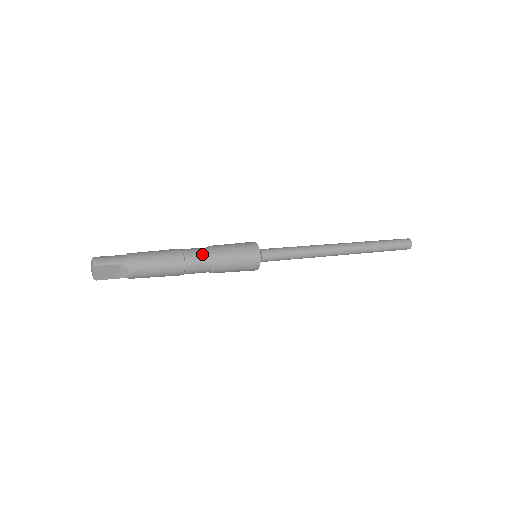
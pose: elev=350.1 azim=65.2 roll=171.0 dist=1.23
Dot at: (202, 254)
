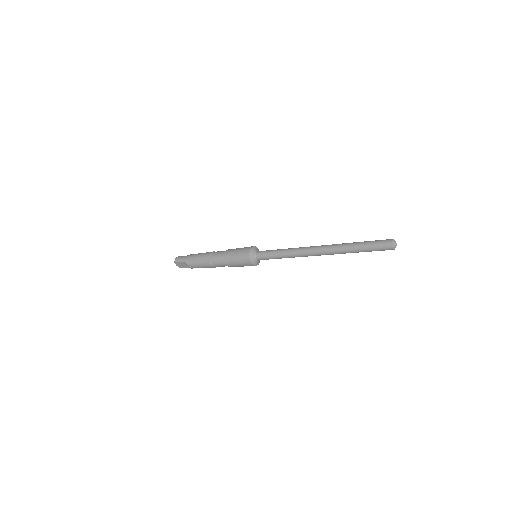
Dot at: (219, 256)
